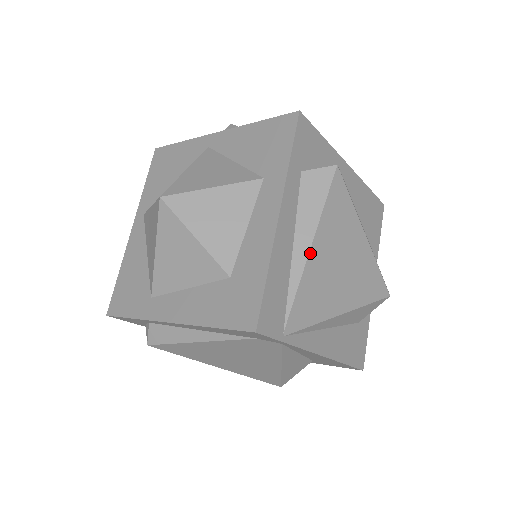
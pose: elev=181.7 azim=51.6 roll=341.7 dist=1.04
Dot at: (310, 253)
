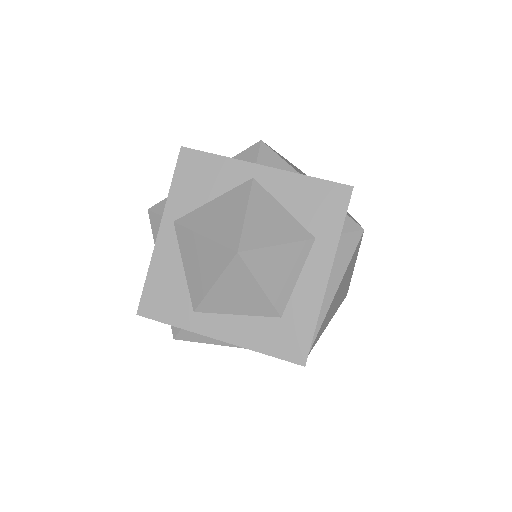
Dot at: (334, 297)
